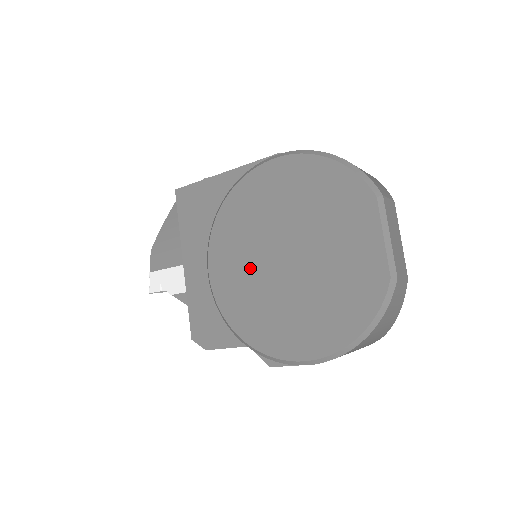
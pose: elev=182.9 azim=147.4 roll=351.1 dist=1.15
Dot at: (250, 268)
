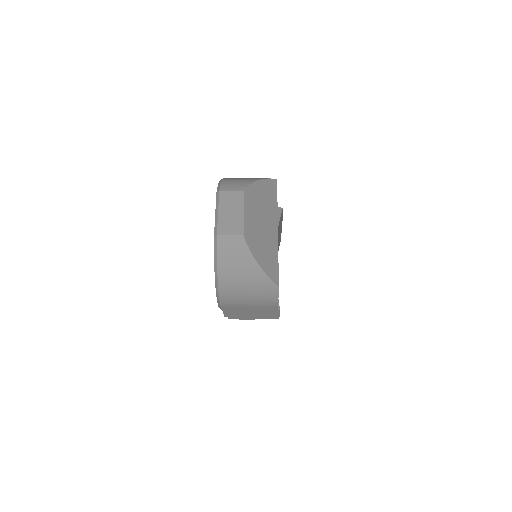
Dot at: occluded
